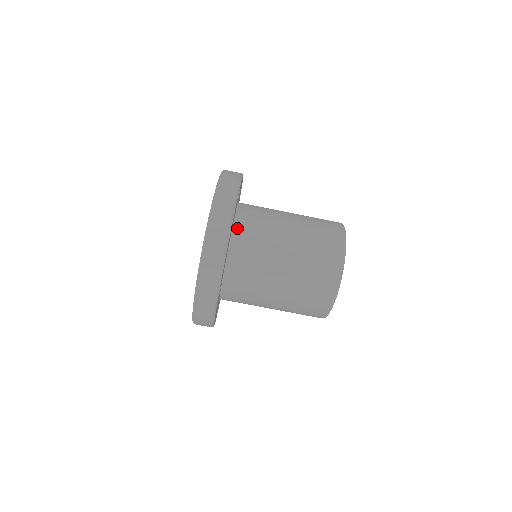
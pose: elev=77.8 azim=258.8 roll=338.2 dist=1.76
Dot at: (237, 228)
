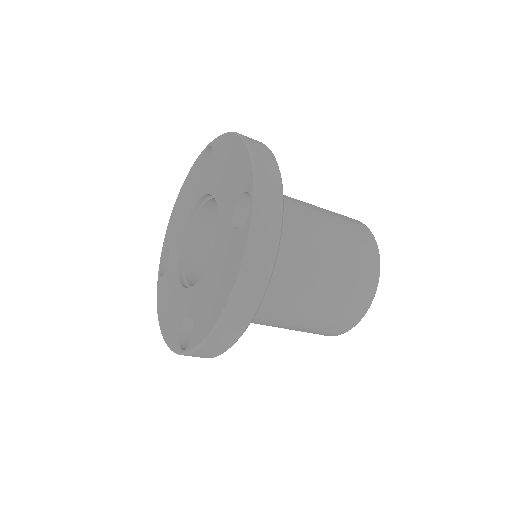
Dot at: occluded
